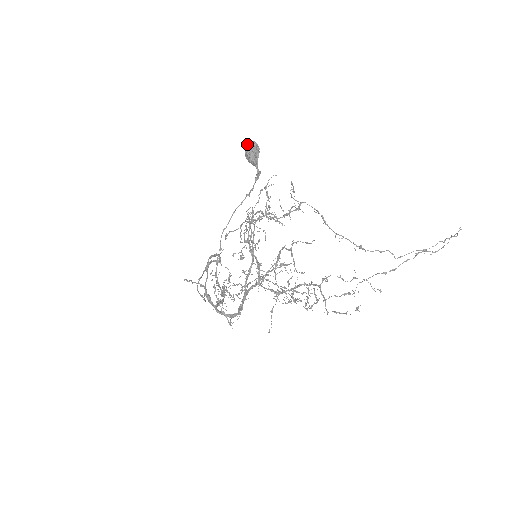
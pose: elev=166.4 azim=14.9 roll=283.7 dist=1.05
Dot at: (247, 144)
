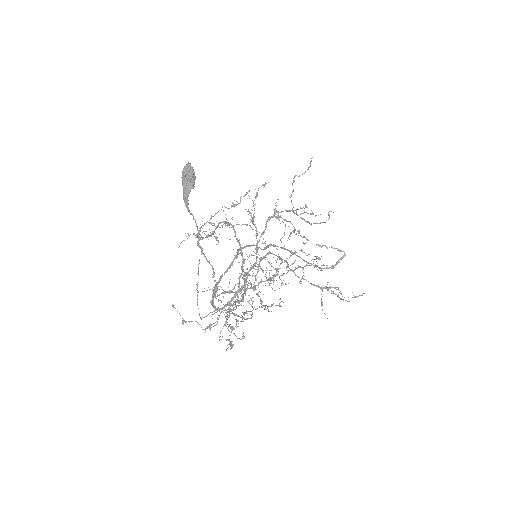
Dot at: (186, 166)
